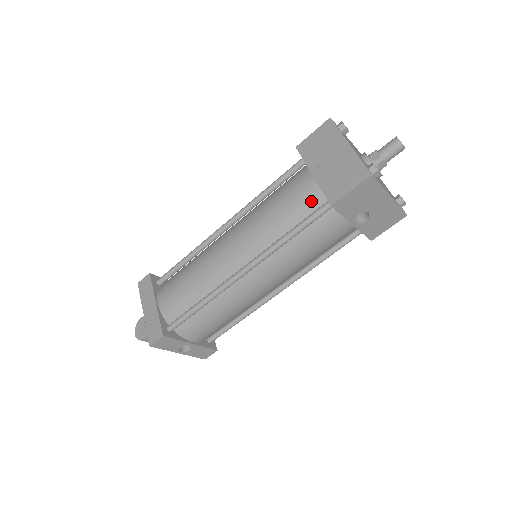
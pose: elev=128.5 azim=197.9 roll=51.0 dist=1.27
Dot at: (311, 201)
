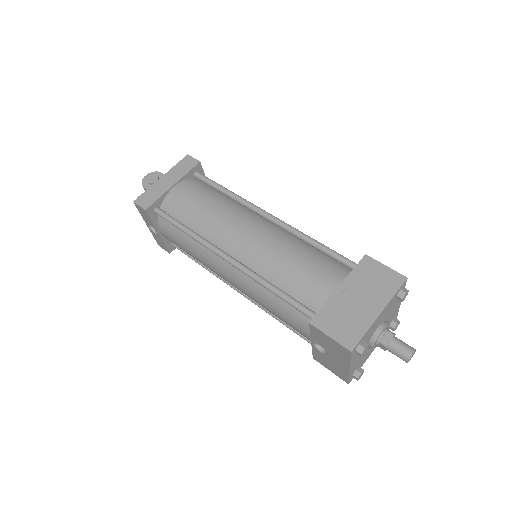
Dot at: (313, 297)
